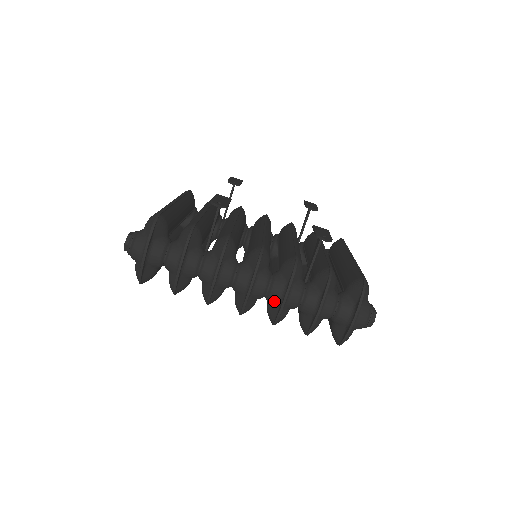
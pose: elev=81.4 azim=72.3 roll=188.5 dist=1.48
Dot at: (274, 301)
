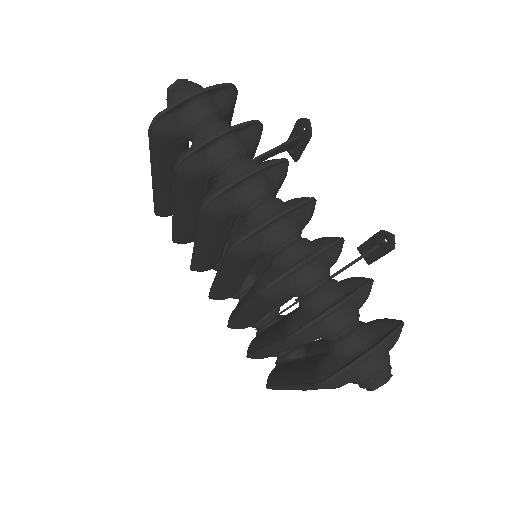
Dot at: (289, 258)
